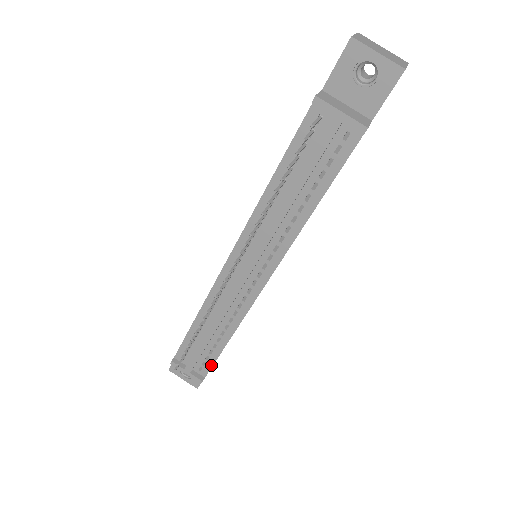
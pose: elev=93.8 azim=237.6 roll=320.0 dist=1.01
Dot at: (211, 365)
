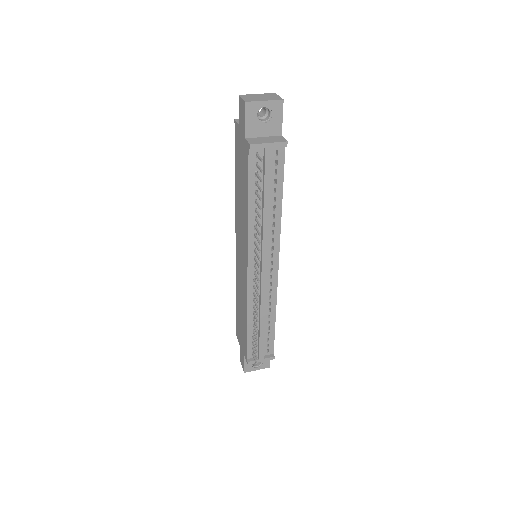
Dot at: (273, 342)
